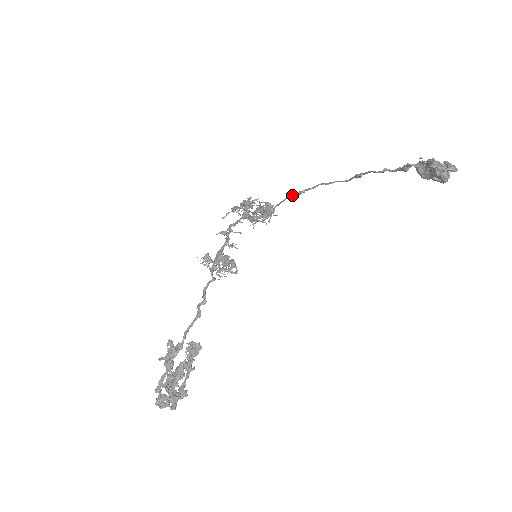
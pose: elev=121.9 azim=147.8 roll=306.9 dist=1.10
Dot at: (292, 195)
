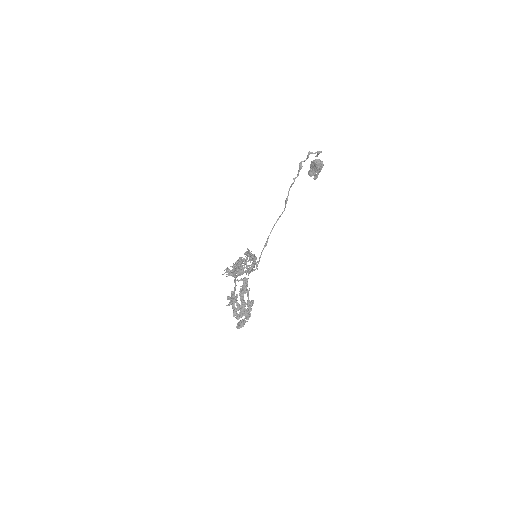
Dot at: (262, 251)
